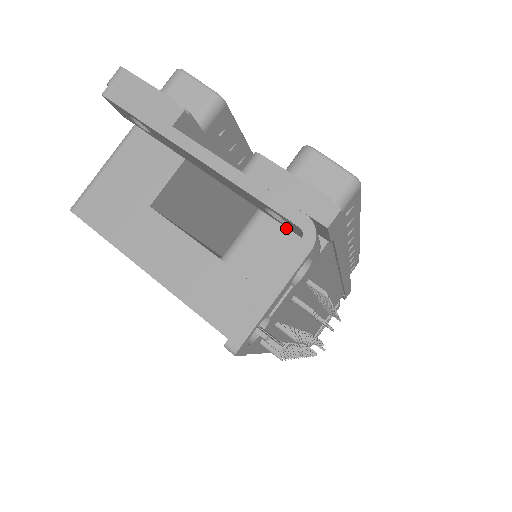
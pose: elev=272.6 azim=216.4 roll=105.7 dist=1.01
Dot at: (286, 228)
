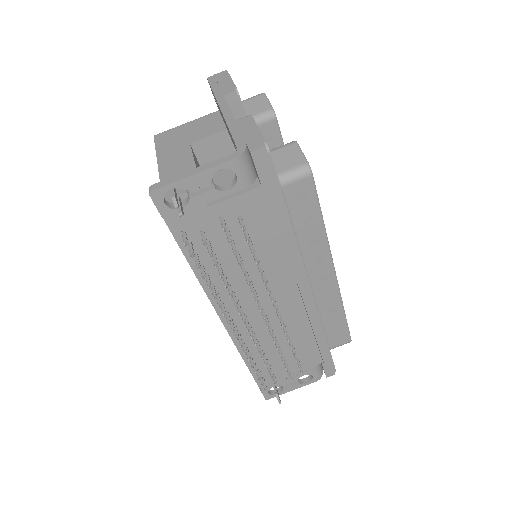
Dot at: occluded
